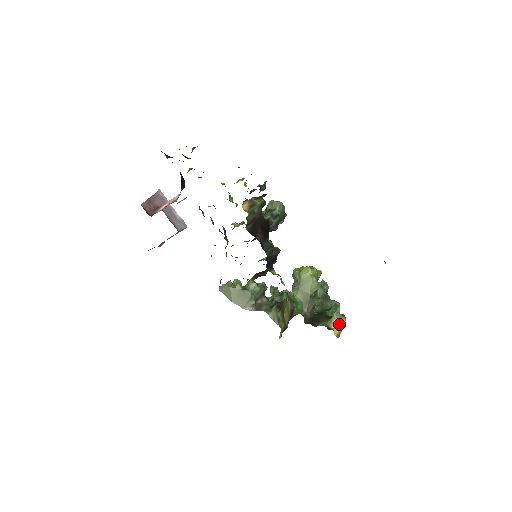
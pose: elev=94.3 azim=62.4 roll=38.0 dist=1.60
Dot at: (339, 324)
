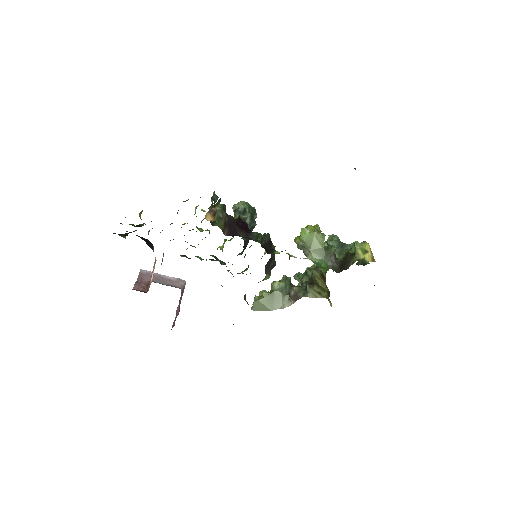
Dot at: (366, 251)
